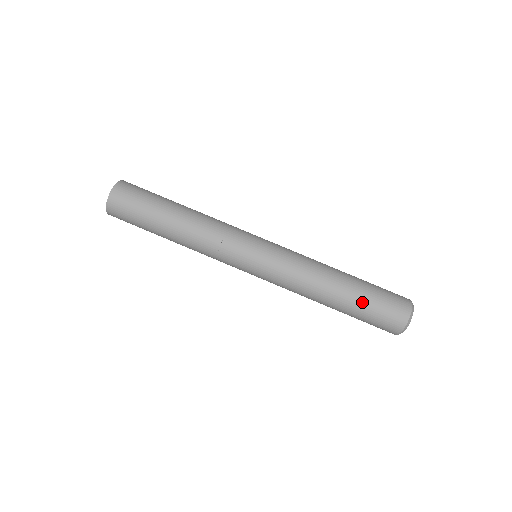
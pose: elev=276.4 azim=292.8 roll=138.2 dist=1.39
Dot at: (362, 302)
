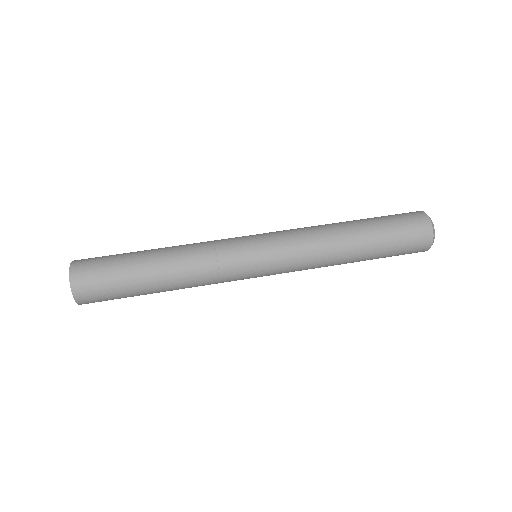
Dot at: (383, 236)
